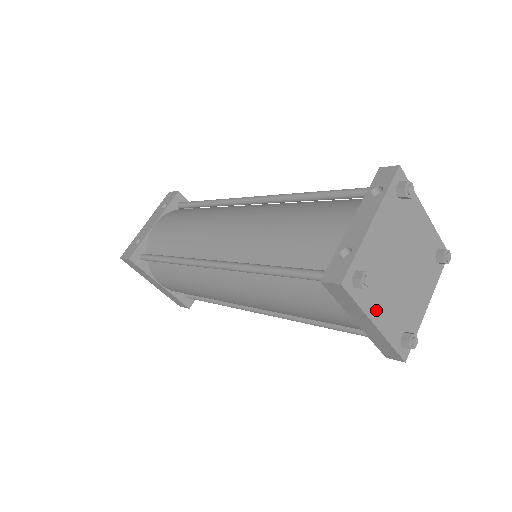
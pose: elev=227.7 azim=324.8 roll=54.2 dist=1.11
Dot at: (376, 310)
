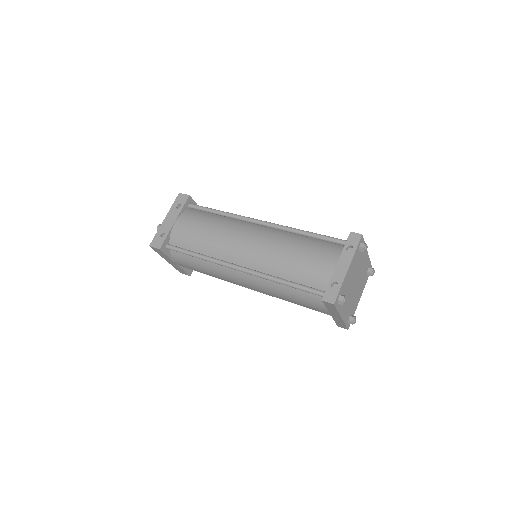
Dot at: (343, 310)
